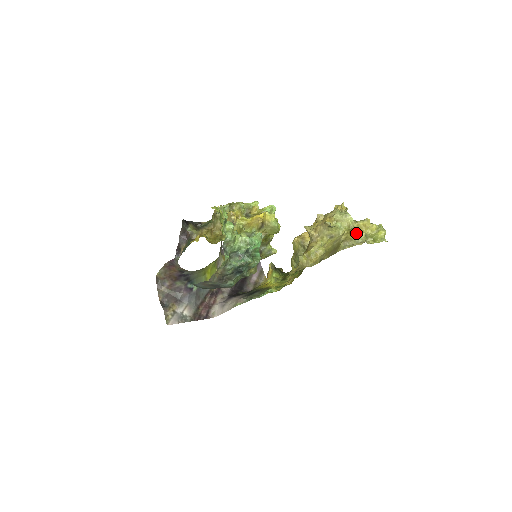
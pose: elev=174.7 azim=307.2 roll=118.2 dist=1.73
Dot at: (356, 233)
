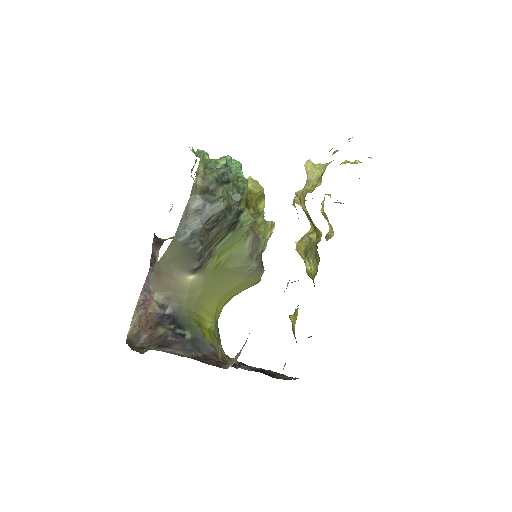
Dot at: (337, 150)
